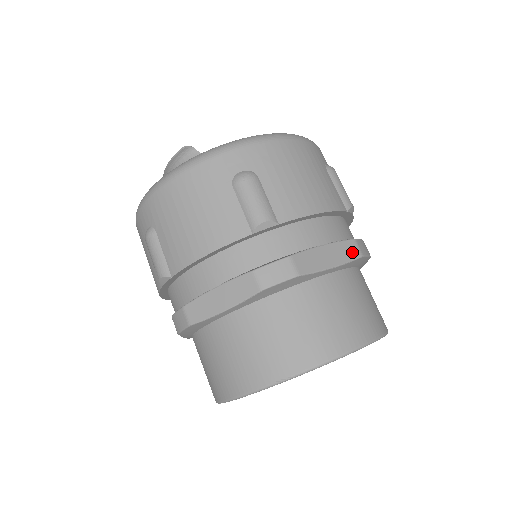
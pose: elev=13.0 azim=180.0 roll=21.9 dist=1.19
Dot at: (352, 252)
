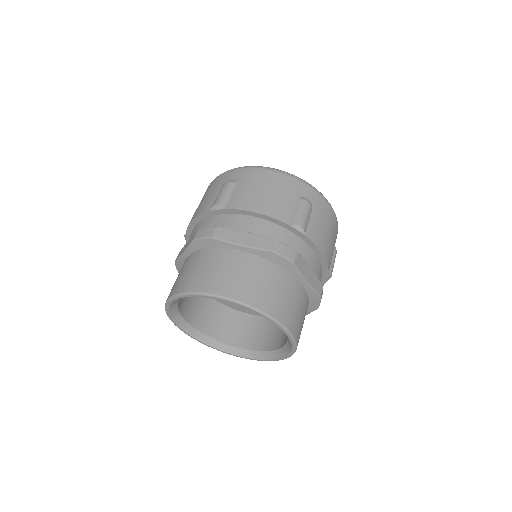
Dot at: (318, 289)
